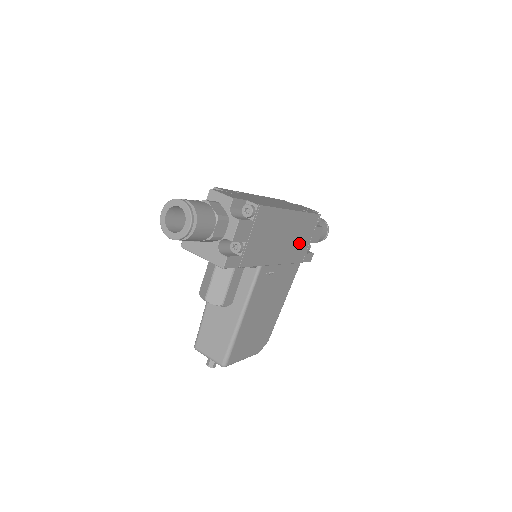
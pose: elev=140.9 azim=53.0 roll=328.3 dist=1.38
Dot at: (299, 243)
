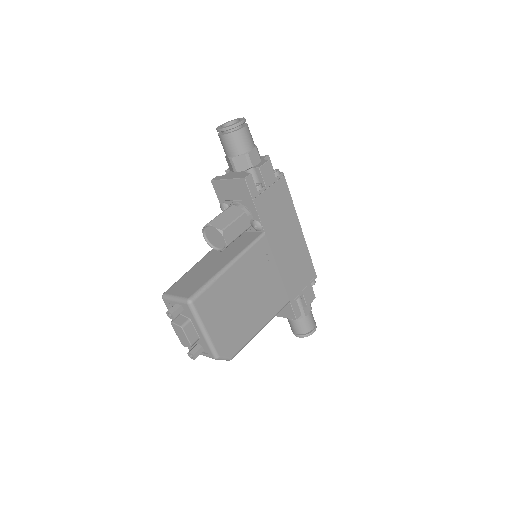
Dot at: (295, 273)
